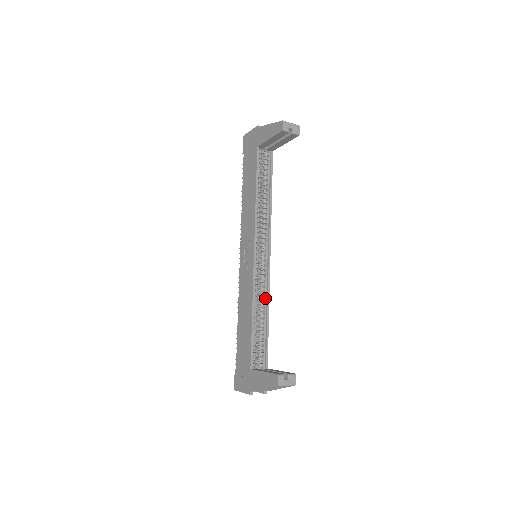
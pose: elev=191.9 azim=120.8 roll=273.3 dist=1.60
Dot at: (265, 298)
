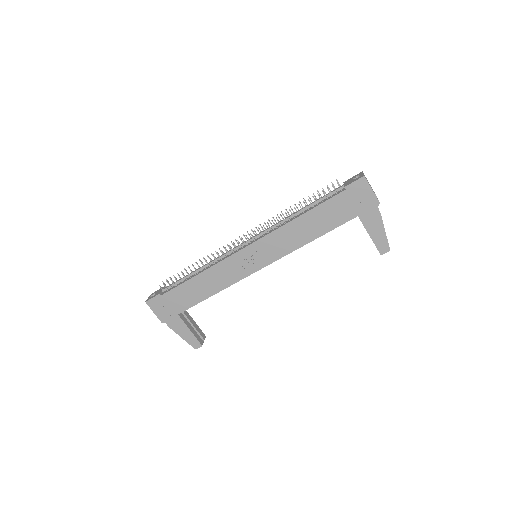
Dot at: occluded
